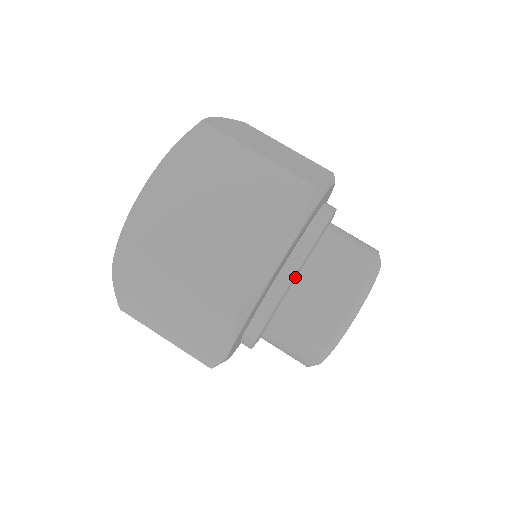
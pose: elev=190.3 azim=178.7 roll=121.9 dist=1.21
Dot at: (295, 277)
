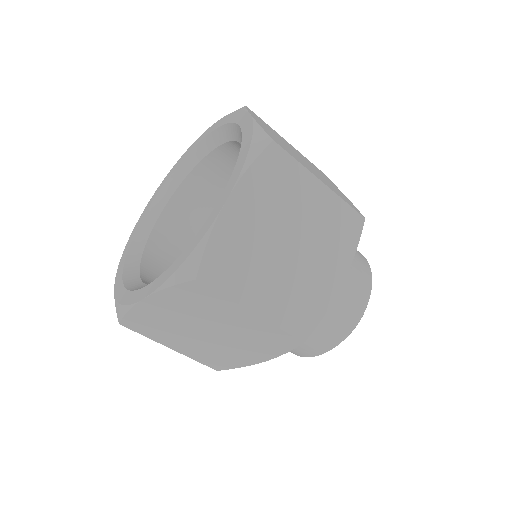
Dot at: occluded
